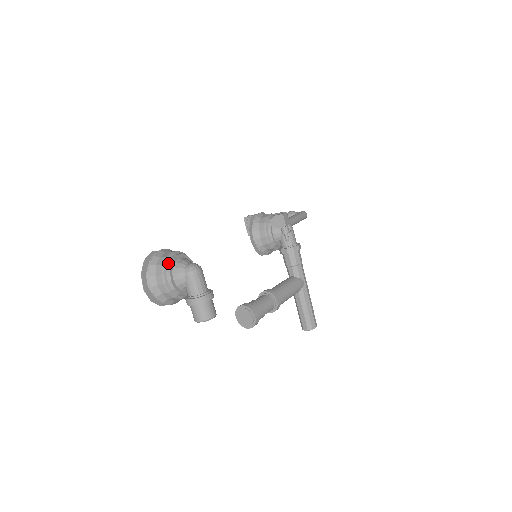
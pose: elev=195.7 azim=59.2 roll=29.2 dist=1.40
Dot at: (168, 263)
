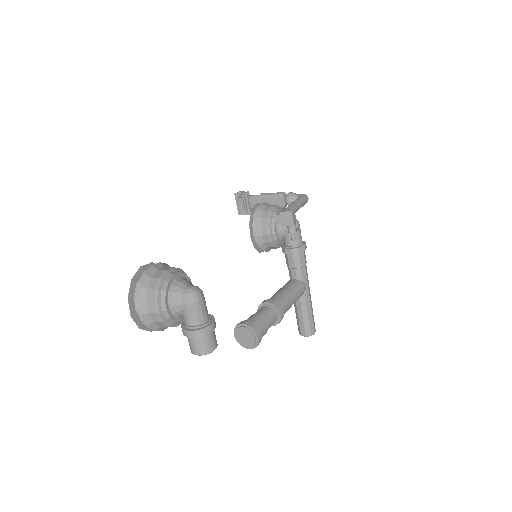
Dot at: (163, 287)
